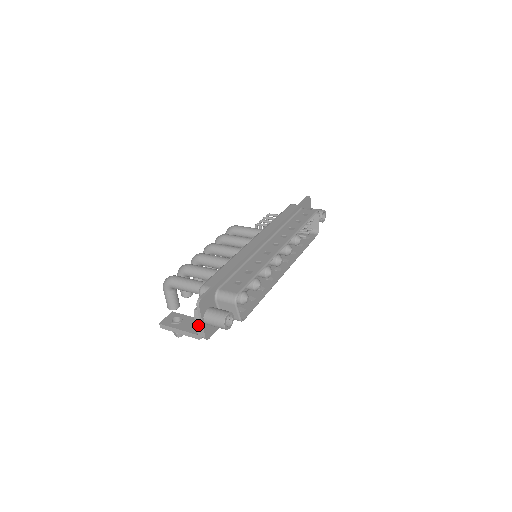
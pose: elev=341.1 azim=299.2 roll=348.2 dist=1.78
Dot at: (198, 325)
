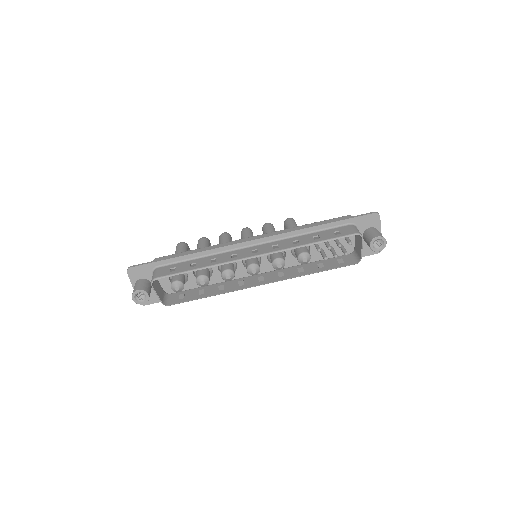
Dot at: occluded
